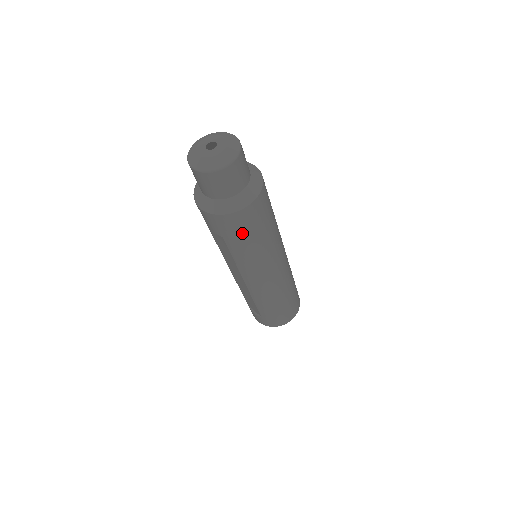
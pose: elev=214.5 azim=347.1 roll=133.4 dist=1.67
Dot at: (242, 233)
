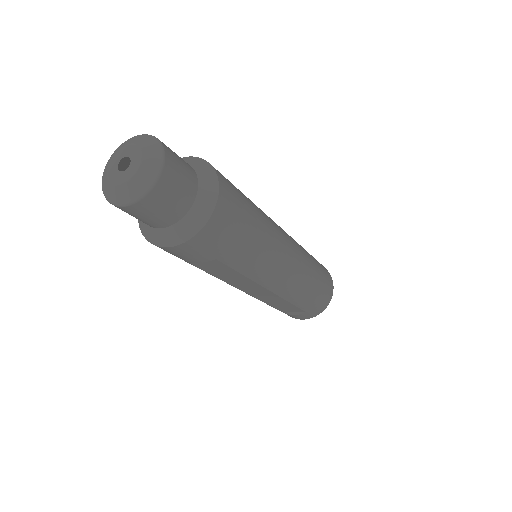
Dot at: (233, 237)
